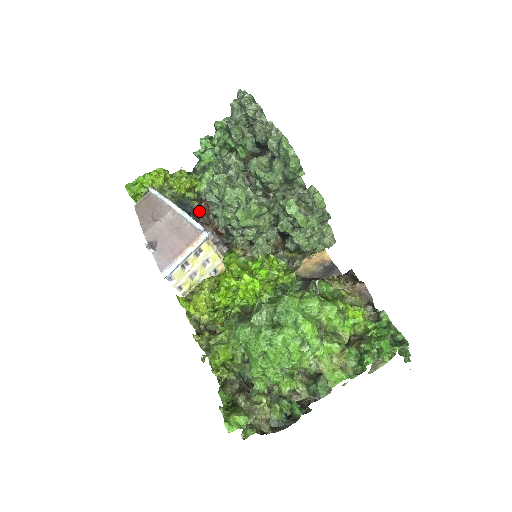
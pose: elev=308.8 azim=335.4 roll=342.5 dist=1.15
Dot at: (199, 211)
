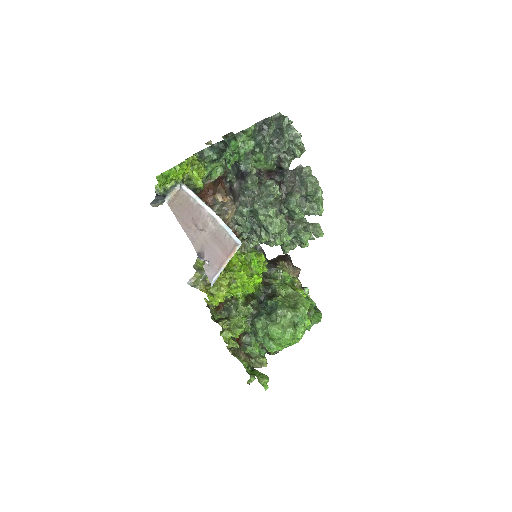
Dot at: occluded
